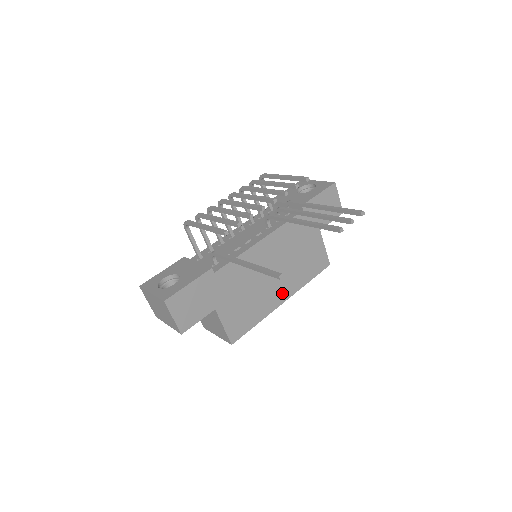
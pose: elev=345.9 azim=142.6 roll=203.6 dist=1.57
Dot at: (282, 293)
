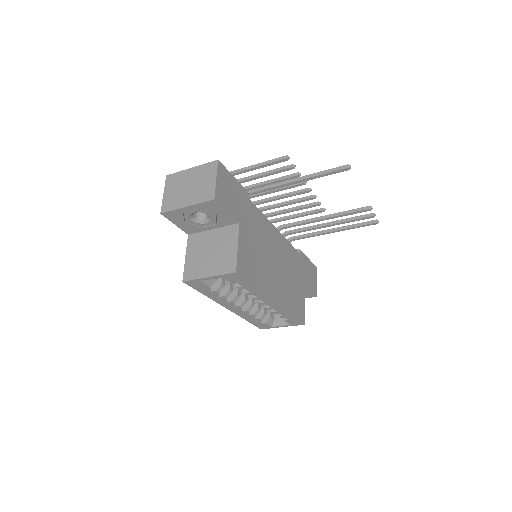
Dot at: (276, 292)
